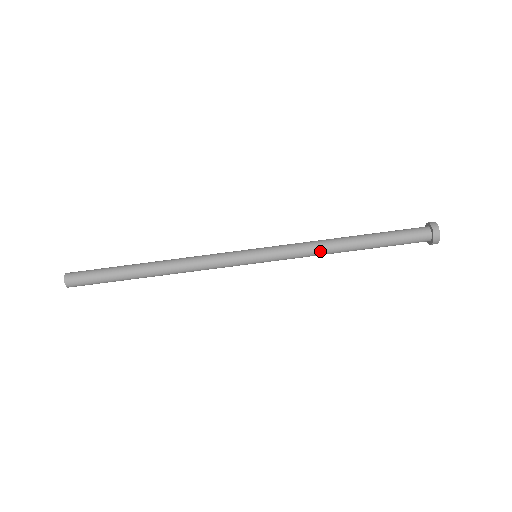
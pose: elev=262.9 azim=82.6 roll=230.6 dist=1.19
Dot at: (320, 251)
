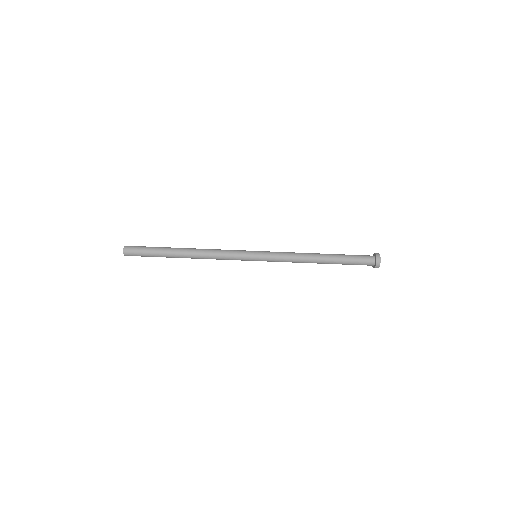
Dot at: occluded
